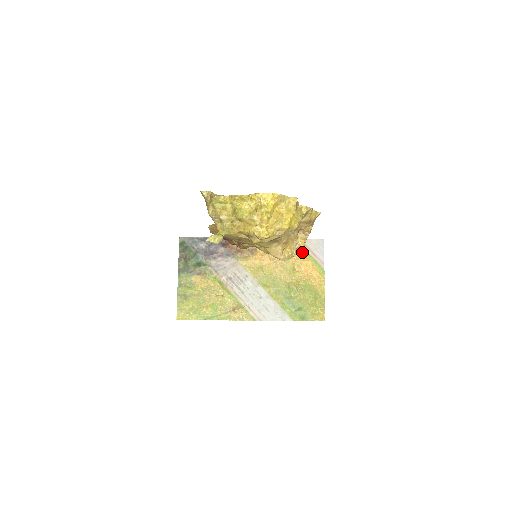
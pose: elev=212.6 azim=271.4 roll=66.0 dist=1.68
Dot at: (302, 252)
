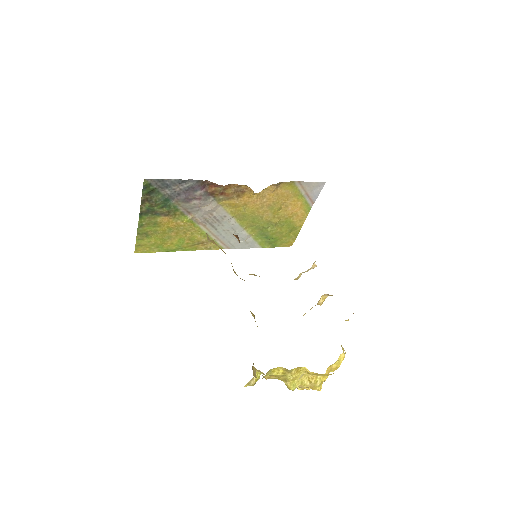
Dot at: (296, 194)
